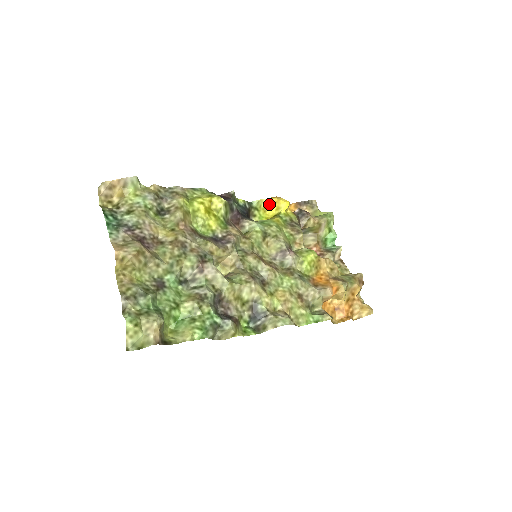
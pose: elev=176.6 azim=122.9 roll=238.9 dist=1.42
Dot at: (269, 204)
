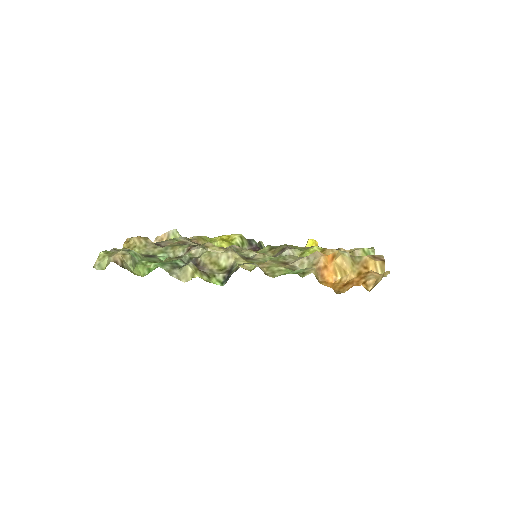
Dot at: occluded
